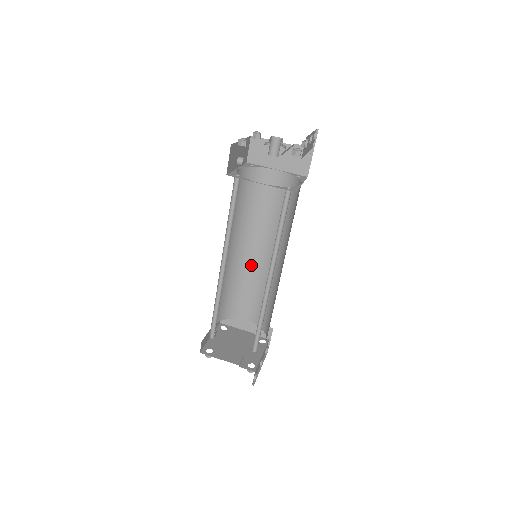
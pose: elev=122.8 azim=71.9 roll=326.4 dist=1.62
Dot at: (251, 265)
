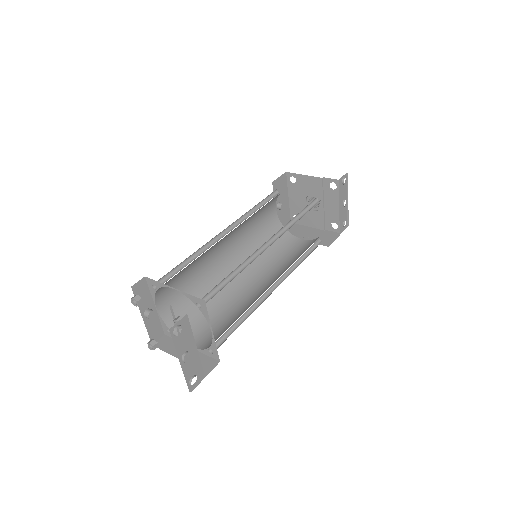
Dot at: (236, 294)
